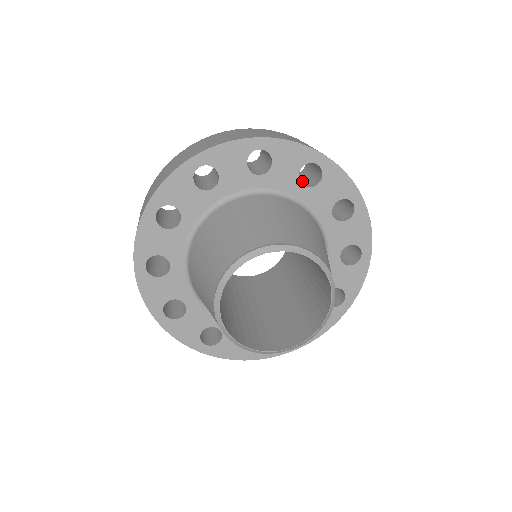
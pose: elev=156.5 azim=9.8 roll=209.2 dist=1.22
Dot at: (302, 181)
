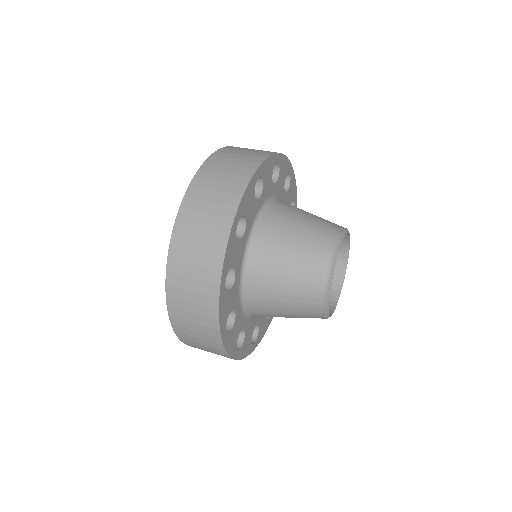
Dot at: occluded
